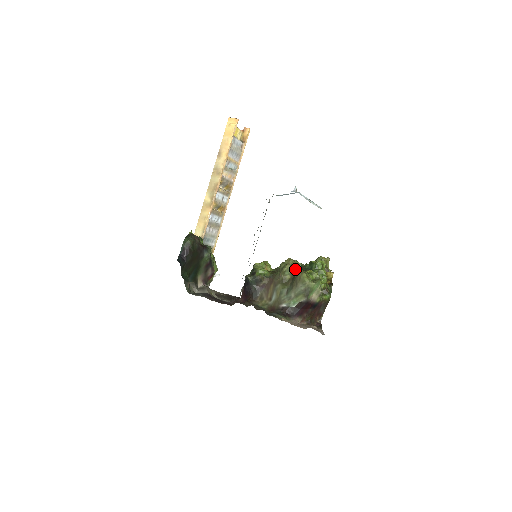
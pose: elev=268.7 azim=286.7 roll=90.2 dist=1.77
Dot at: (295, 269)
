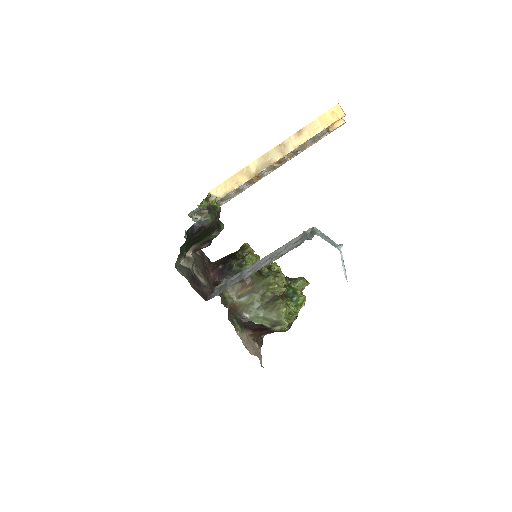
Dot at: (280, 292)
